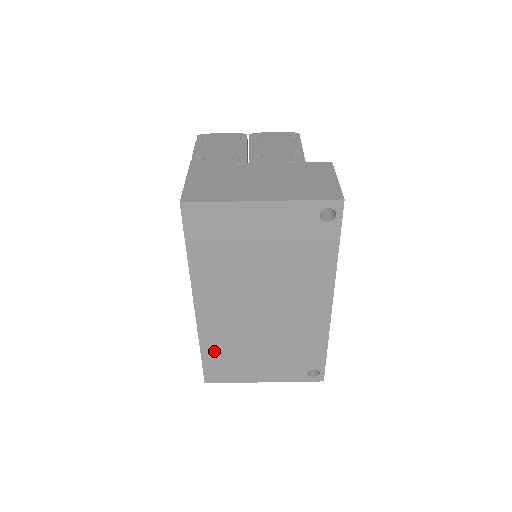
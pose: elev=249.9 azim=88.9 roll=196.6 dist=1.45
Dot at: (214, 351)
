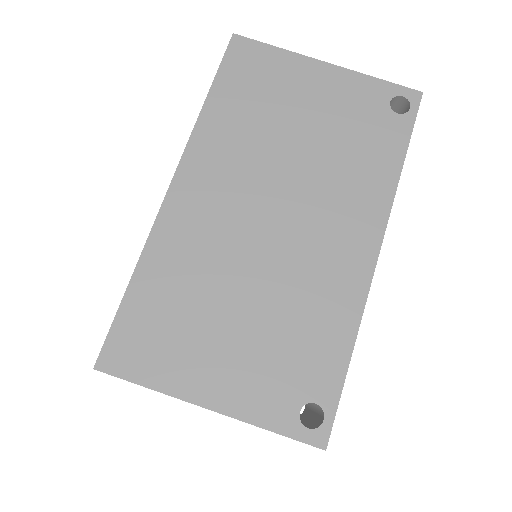
Dot at: (154, 287)
